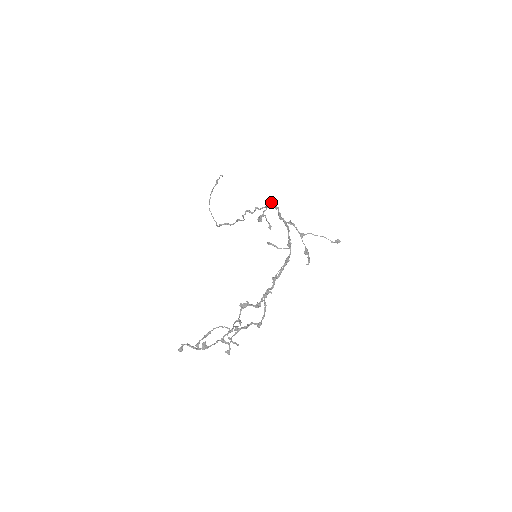
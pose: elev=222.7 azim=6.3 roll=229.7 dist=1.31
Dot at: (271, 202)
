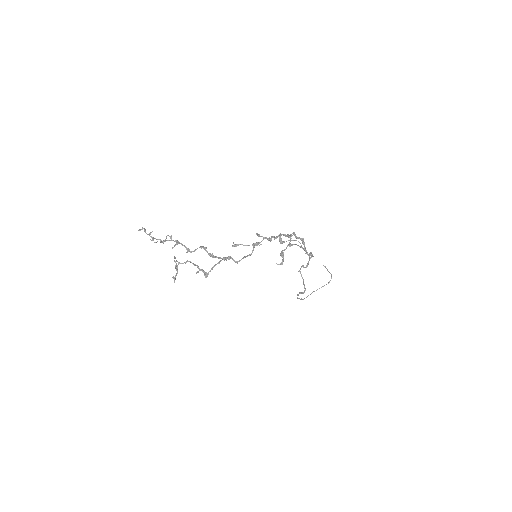
Dot at: (303, 240)
